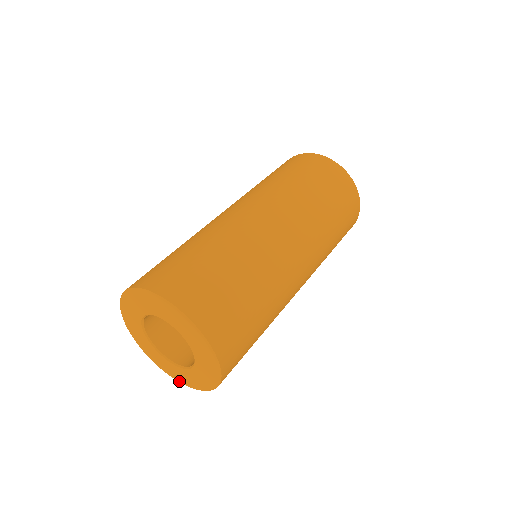
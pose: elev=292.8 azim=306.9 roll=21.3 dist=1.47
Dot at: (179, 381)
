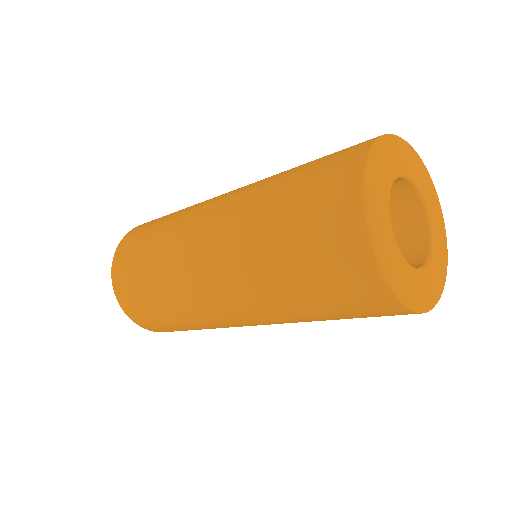
Dot at: occluded
